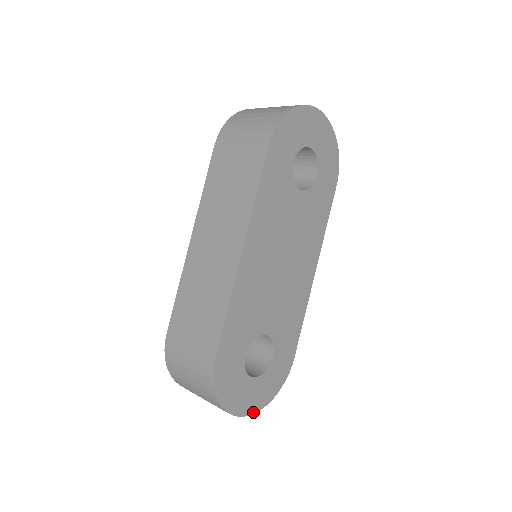
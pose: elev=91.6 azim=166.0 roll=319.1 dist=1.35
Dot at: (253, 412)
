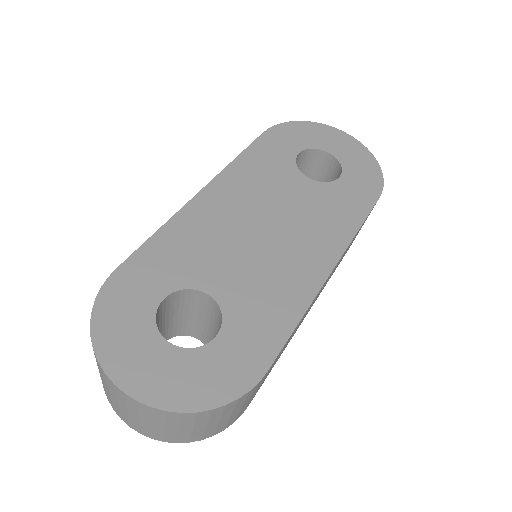
Dot at: (145, 401)
